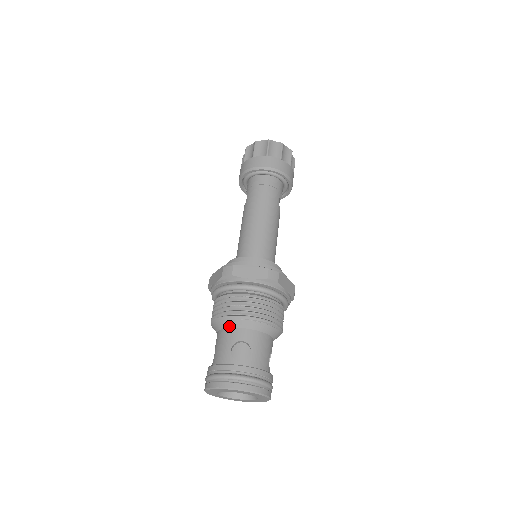
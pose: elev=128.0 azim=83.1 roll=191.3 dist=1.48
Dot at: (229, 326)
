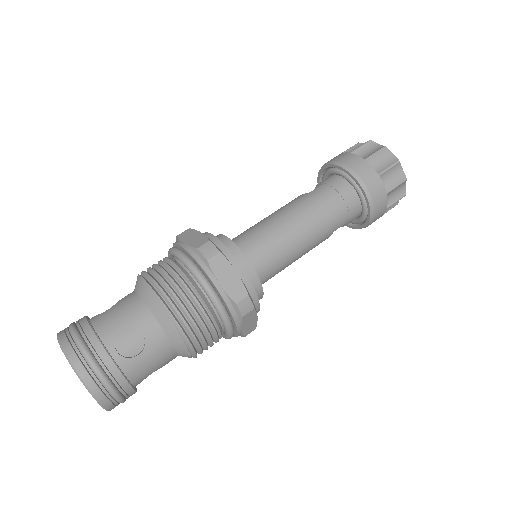
Dot at: (148, 304)
